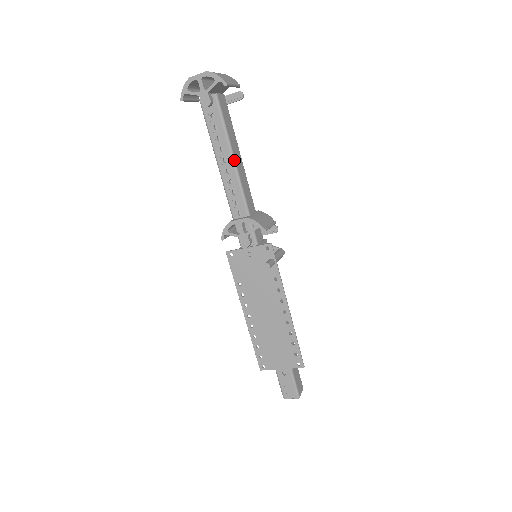
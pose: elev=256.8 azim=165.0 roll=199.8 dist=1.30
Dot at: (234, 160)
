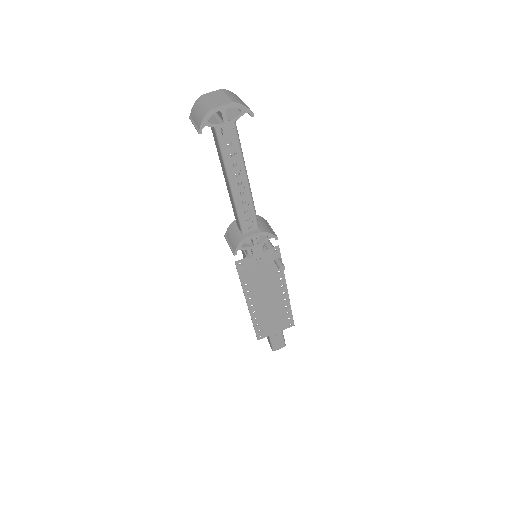
Dot at: occluded
